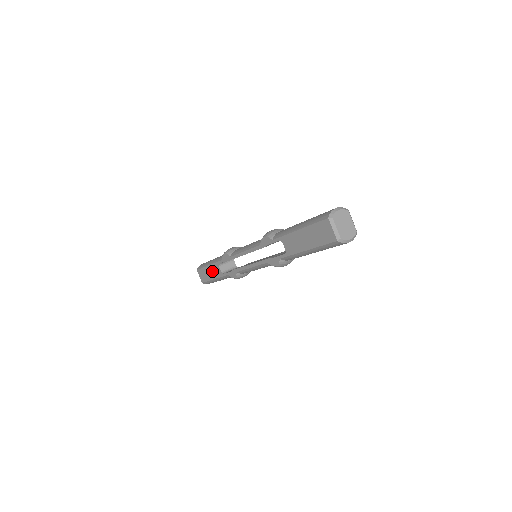
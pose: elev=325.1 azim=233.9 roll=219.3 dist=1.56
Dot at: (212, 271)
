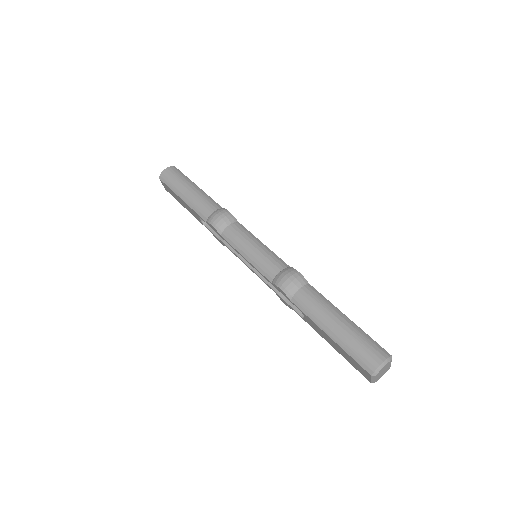
Dot at: (186, 206)
